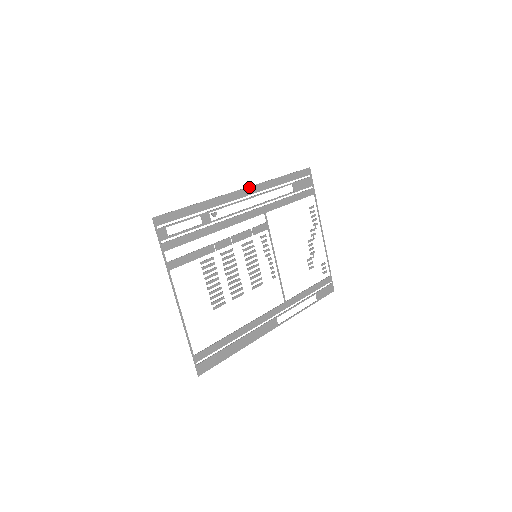
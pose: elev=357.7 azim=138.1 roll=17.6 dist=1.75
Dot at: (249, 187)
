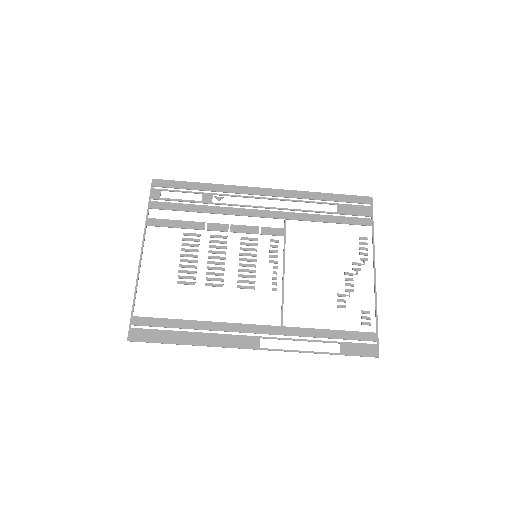
Dot at: (272, 189)
